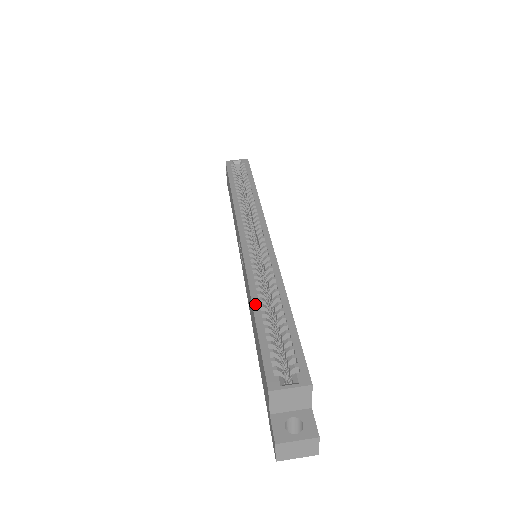
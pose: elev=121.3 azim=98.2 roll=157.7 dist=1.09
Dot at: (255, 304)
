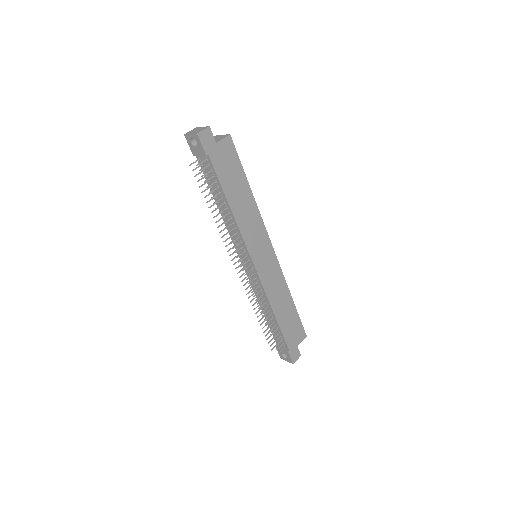
Dot at: occluded
